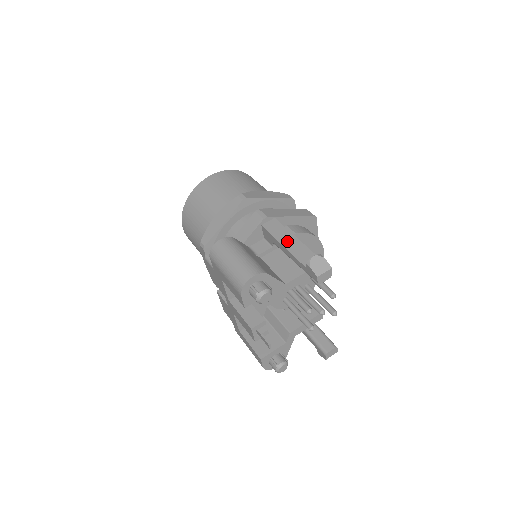
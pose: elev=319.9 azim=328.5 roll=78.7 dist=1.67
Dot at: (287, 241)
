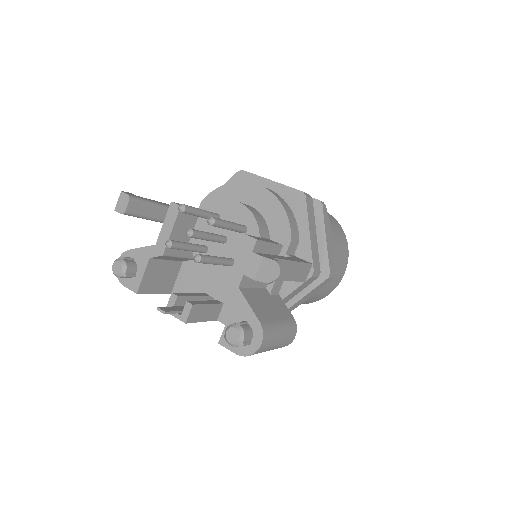
Dot at: occluded
